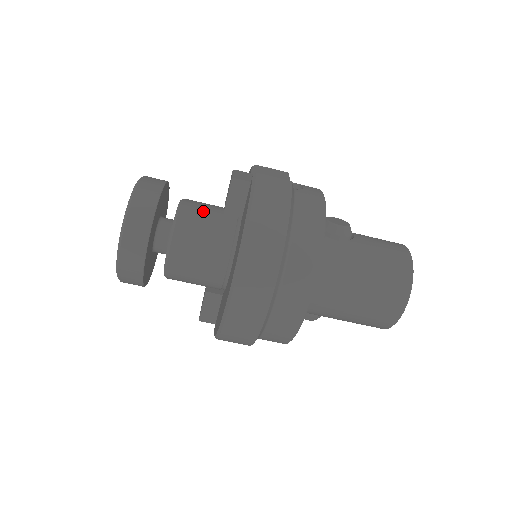
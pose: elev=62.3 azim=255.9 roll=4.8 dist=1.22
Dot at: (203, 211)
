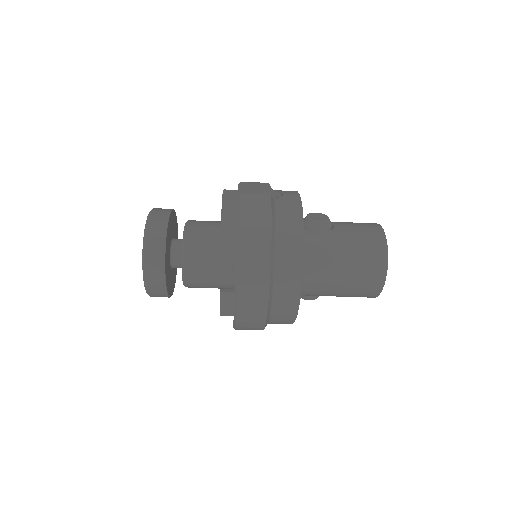
Dot at: (205, 230)
